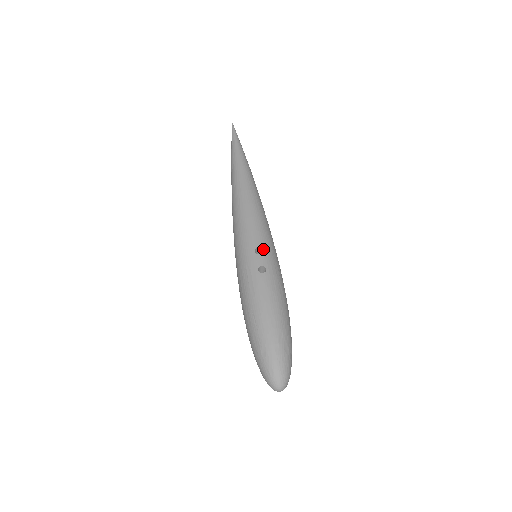
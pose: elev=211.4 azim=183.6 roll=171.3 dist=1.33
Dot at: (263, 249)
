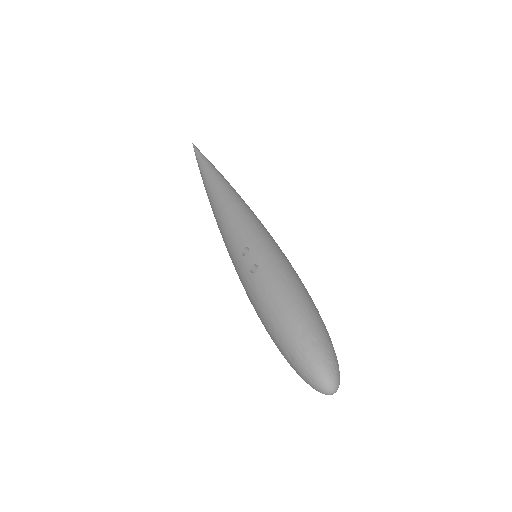
Dot at: (248, 247)
